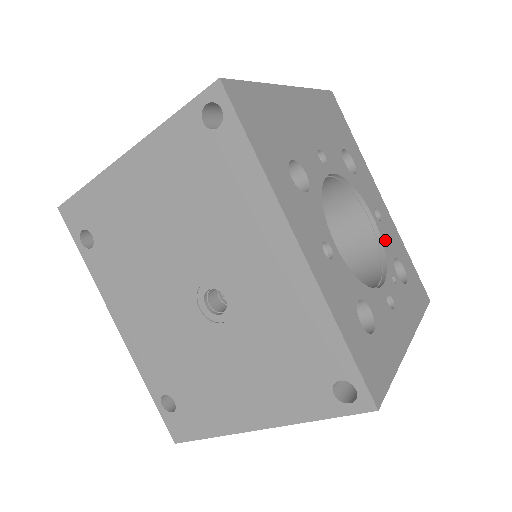
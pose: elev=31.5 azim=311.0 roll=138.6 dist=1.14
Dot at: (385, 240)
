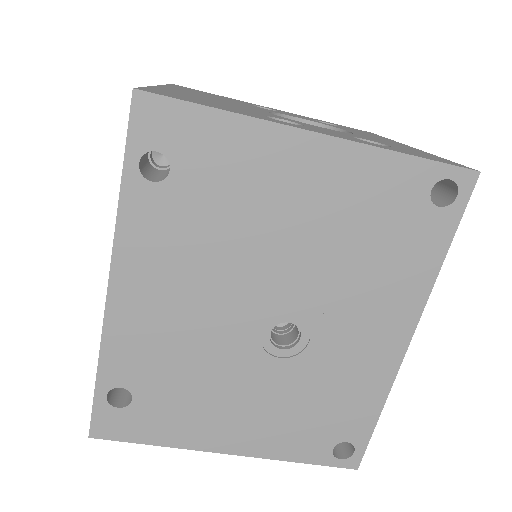
Dot at: occluded
